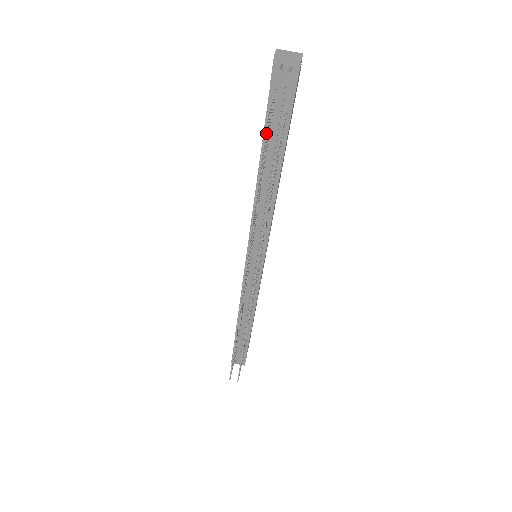
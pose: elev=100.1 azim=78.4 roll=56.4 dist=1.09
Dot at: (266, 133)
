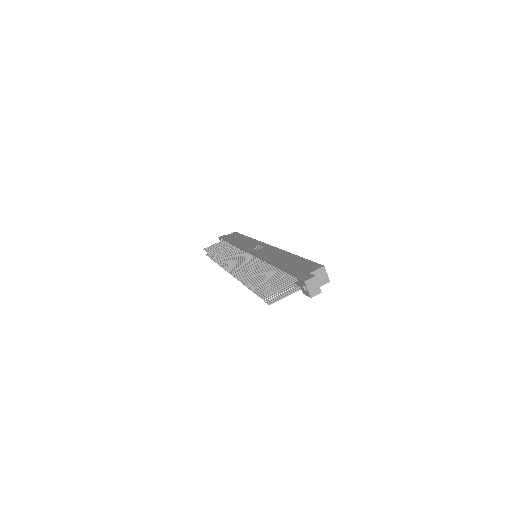
Dot at: occluded
